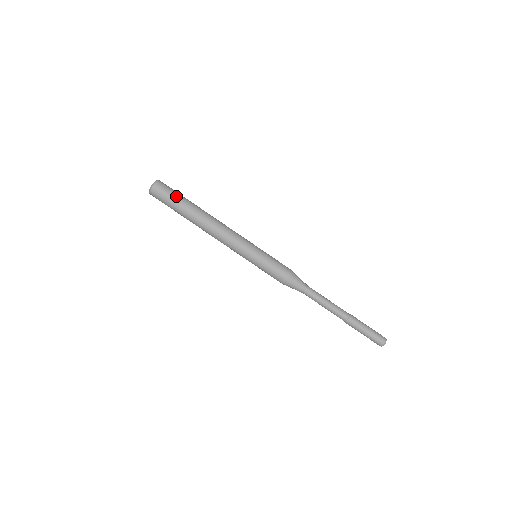
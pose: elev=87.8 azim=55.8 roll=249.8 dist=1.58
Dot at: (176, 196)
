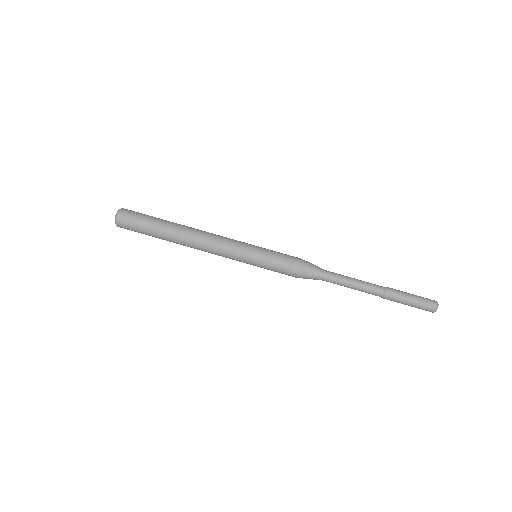
Dot at: (149, 216)
